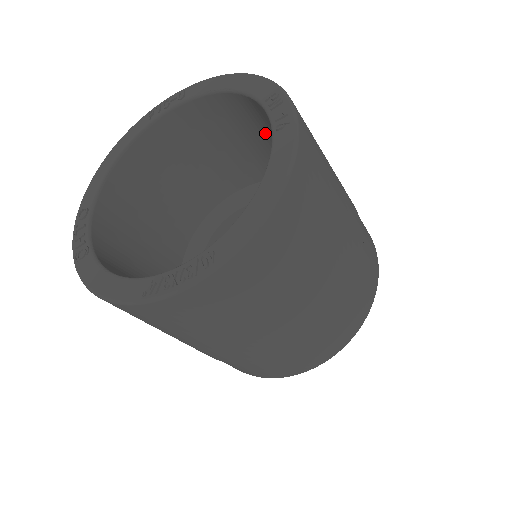
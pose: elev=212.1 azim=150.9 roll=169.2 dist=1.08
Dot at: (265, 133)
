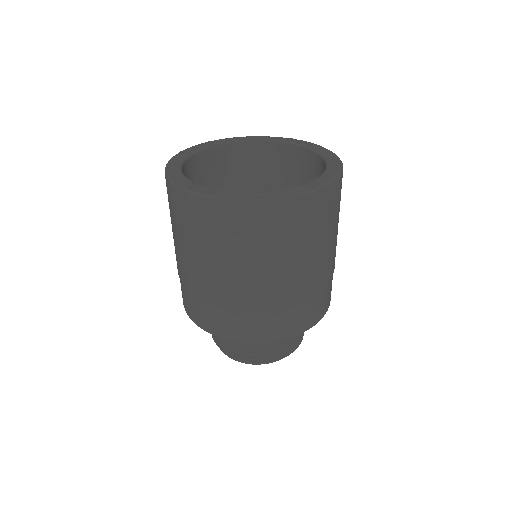
Dot at: occluded
